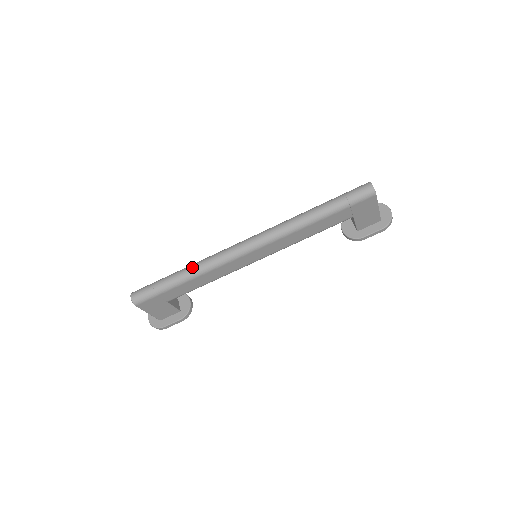
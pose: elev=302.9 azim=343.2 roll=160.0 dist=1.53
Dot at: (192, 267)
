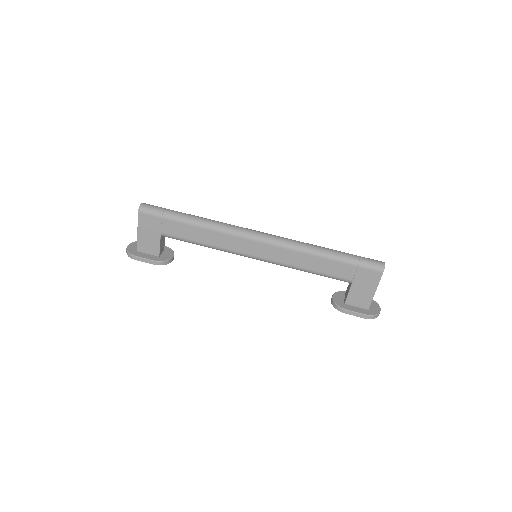
Dot at: (206, 218)
